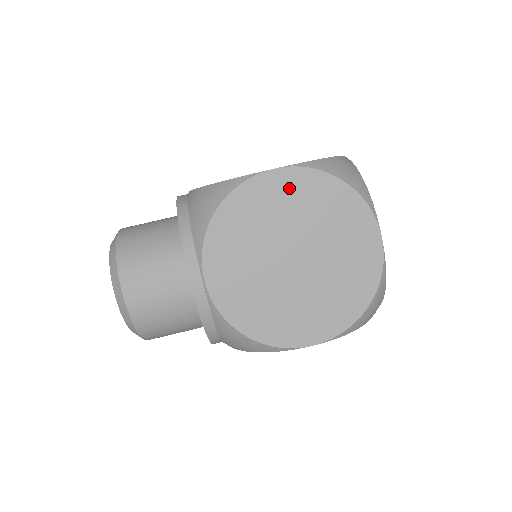
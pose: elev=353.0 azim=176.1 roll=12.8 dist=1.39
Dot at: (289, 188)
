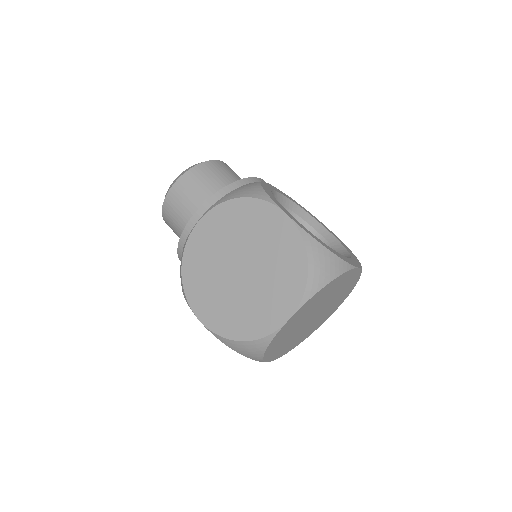
Dot at: (281, 232)
